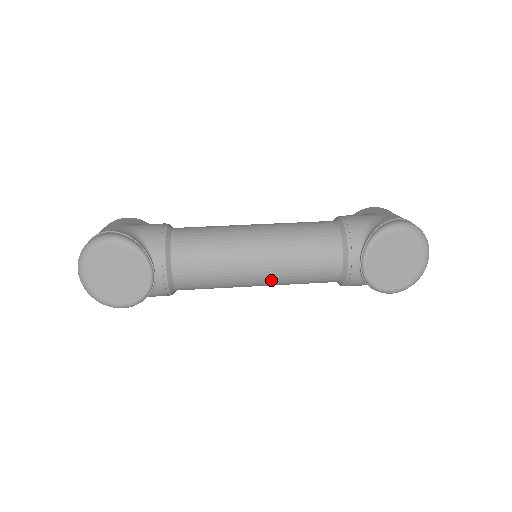
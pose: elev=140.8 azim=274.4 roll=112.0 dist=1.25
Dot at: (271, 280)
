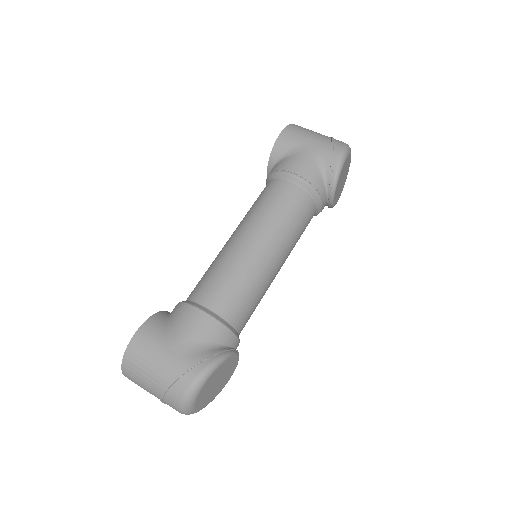
Dot at: occluded
